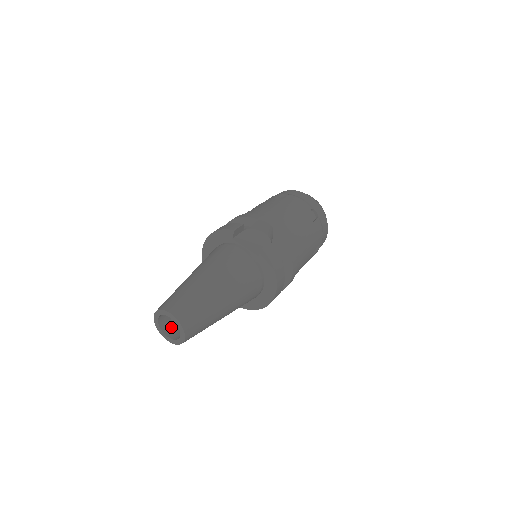
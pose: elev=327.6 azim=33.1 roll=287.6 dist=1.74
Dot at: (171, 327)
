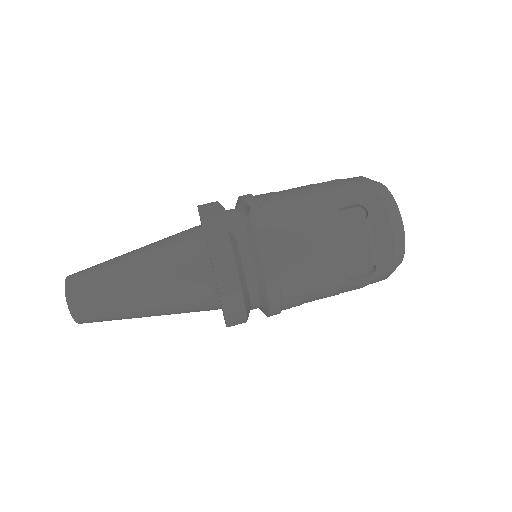
Dot at: occluded
